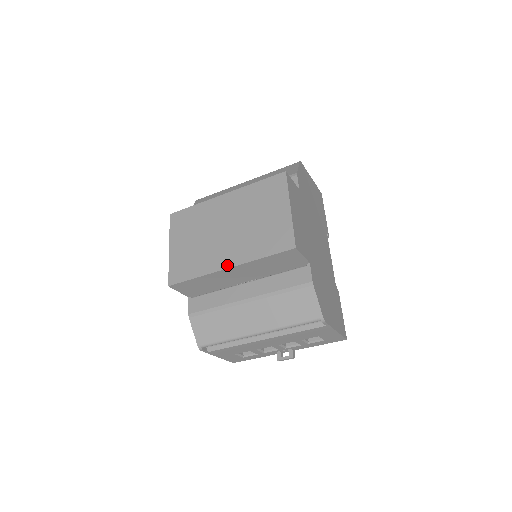
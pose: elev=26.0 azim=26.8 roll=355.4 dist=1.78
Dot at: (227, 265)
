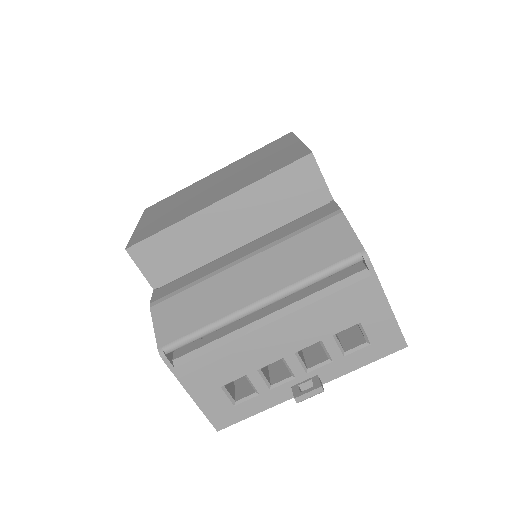
Dot at: (215, 201)
